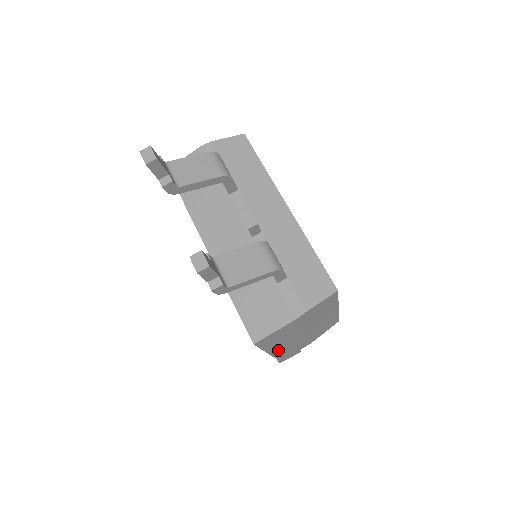
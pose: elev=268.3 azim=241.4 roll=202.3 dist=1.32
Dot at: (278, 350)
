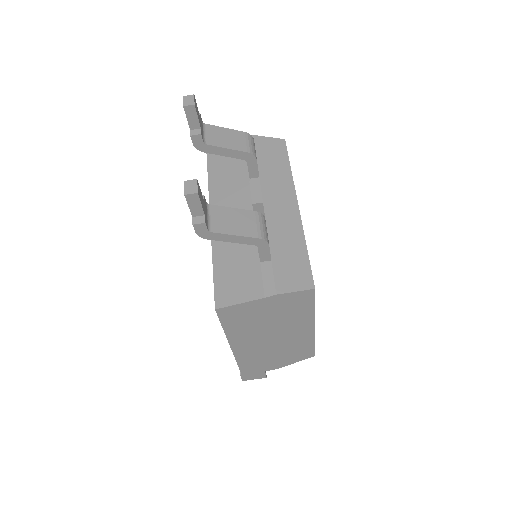
Dot at: (241, 349)
